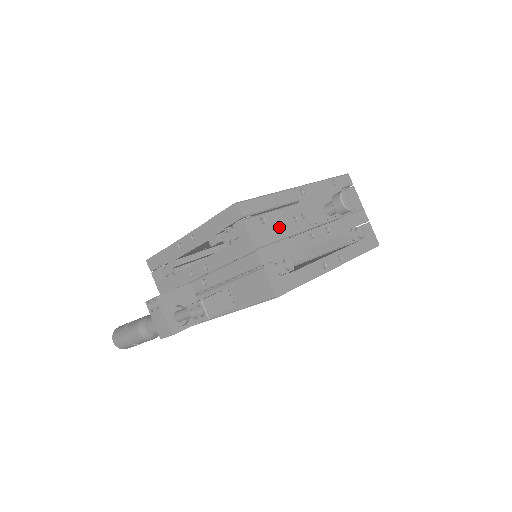
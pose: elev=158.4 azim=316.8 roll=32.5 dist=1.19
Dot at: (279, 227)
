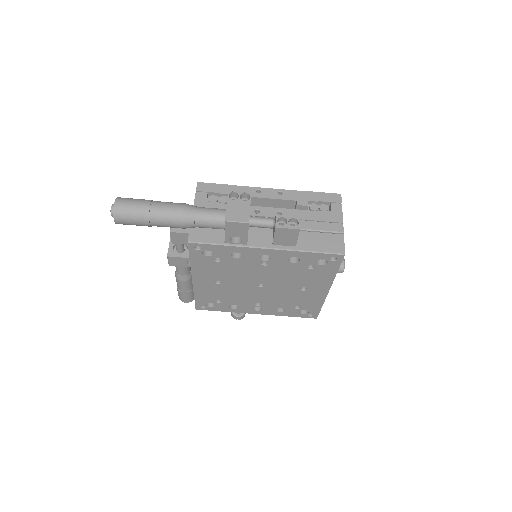
Dot at: occluded
